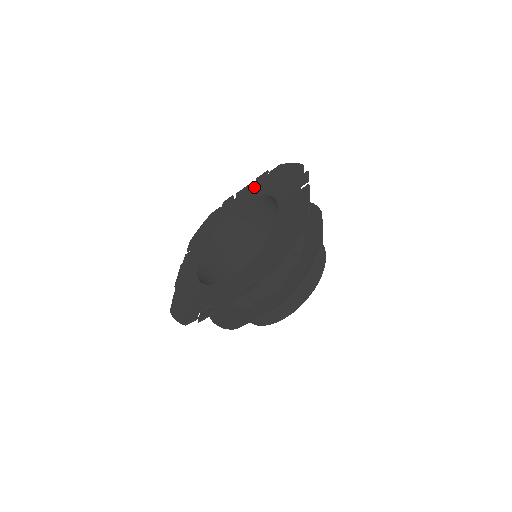
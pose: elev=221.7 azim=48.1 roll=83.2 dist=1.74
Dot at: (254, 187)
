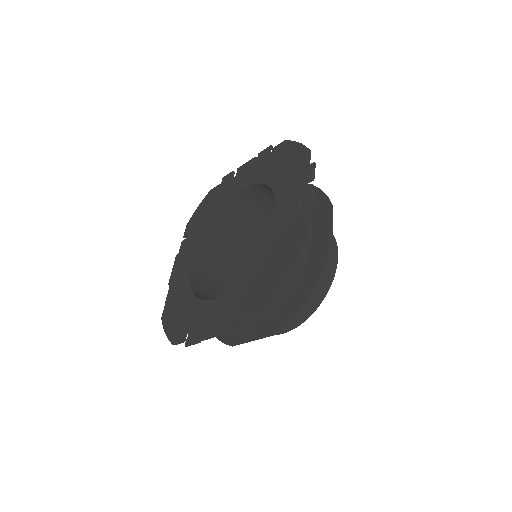
Dot at: (255, 167)
